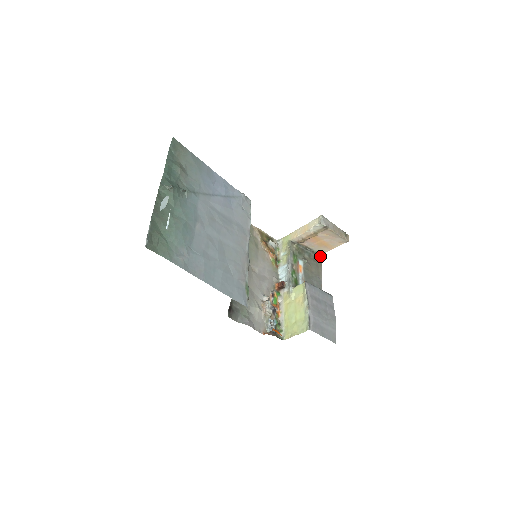
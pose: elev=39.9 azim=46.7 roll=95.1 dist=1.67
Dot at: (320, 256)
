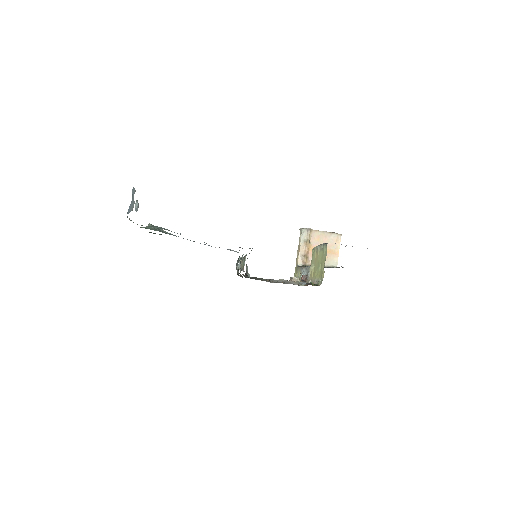
Dot at: occluded
